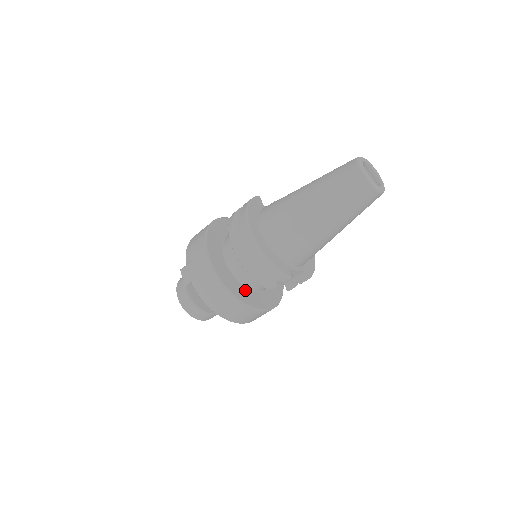
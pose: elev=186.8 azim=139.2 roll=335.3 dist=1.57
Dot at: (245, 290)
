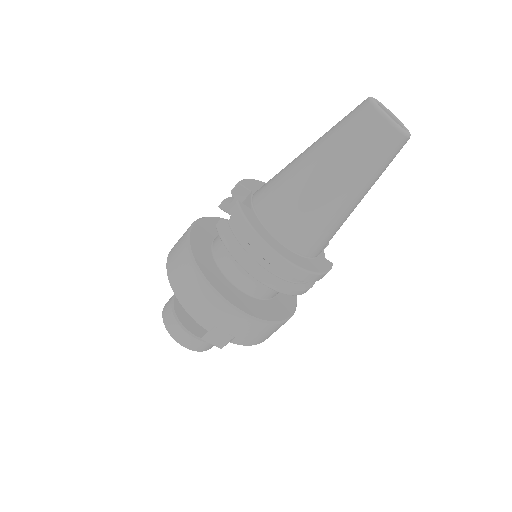
Dot at: (279, 300)
